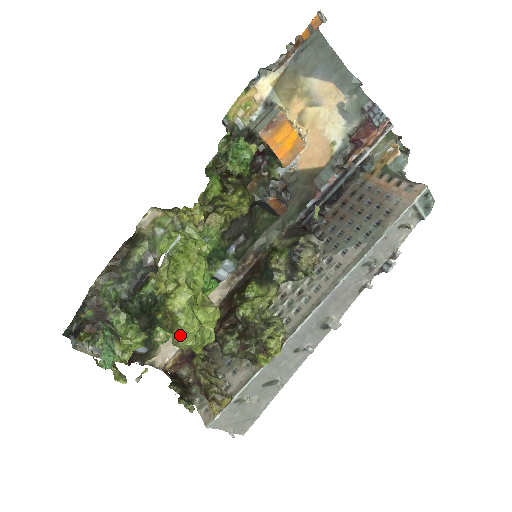
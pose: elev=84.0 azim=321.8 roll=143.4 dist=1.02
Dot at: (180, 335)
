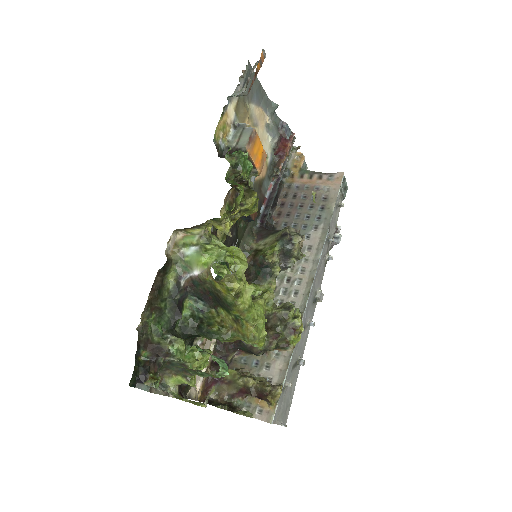
Dot at: (255, 329)
